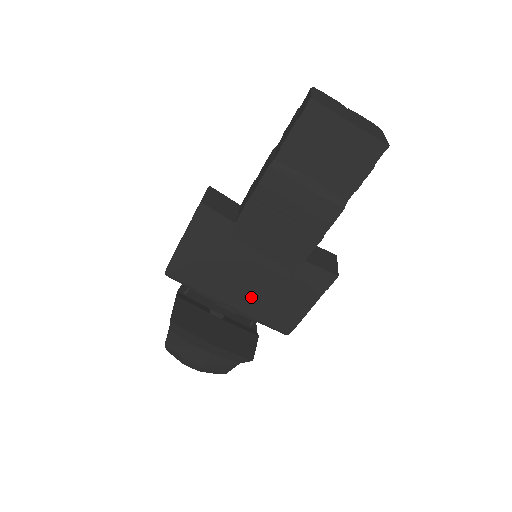
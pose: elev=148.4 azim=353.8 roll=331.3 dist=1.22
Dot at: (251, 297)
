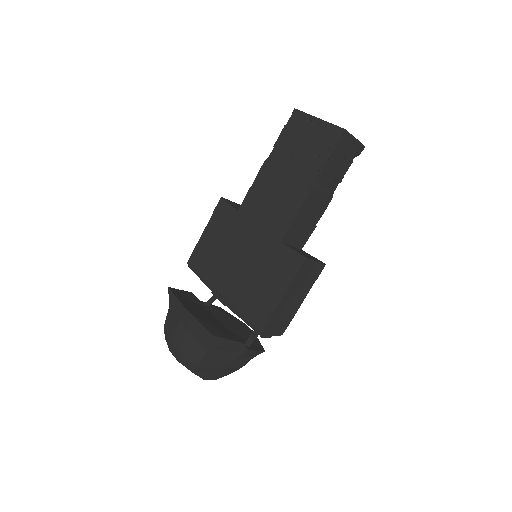
Dot at: (238, 285)
